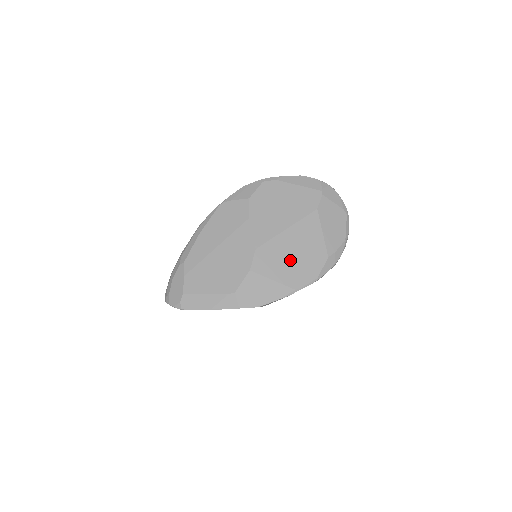
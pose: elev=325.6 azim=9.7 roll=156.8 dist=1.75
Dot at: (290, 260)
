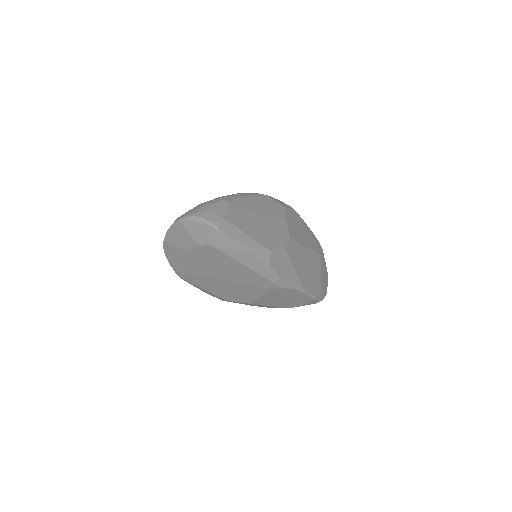
Dot at: (304, 267)
